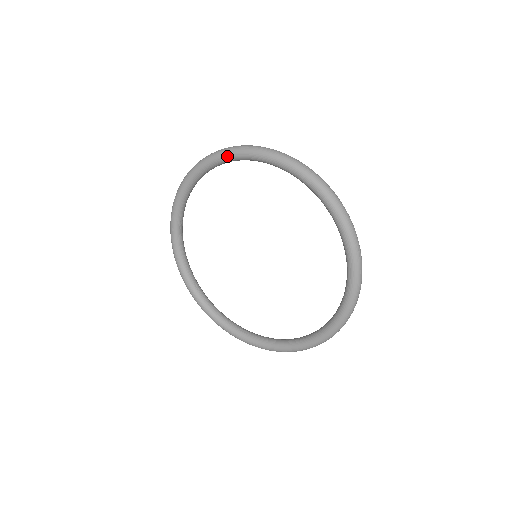
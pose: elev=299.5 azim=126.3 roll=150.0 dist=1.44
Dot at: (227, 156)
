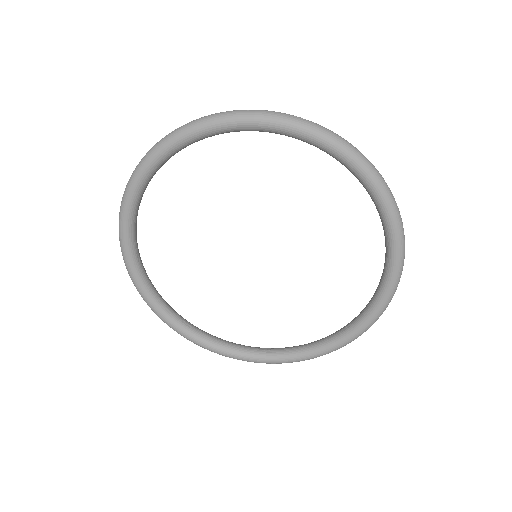
Dot at: (178, 142)
